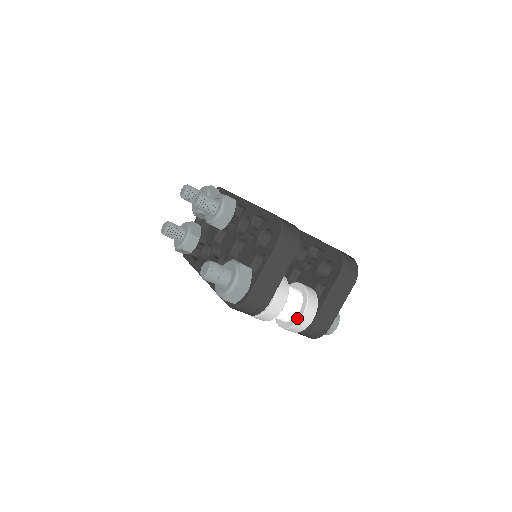
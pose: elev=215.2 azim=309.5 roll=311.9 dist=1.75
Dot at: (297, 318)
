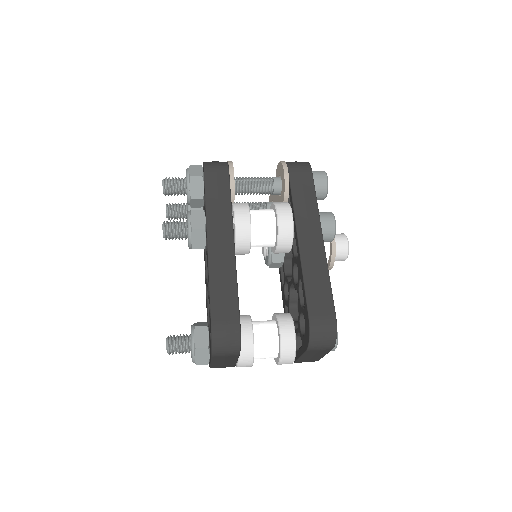
Dot at: (276, 360)
